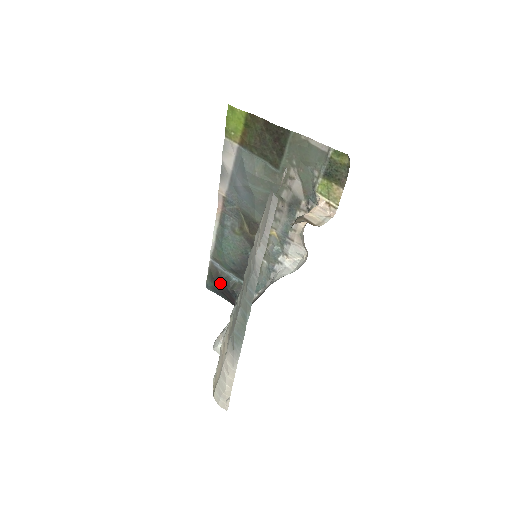
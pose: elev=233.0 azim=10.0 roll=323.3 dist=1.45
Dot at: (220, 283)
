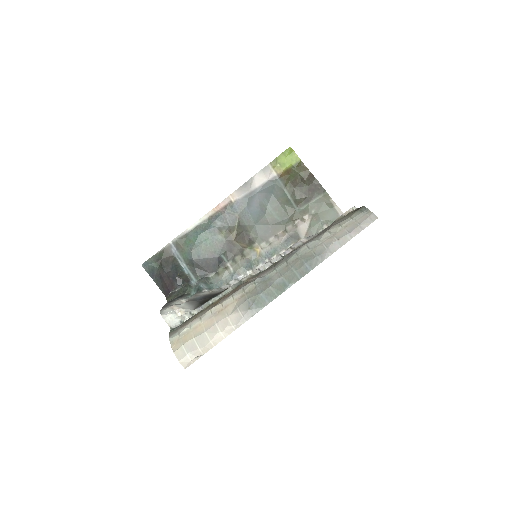
Dot at: (168, 267)
